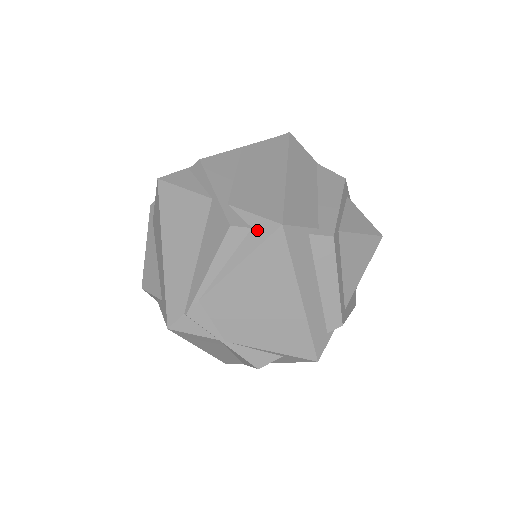
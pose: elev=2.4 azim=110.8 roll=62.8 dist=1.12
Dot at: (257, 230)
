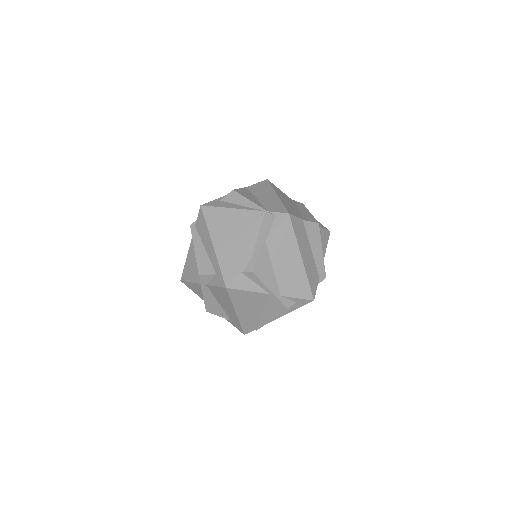
Dot at: (299, 303)
